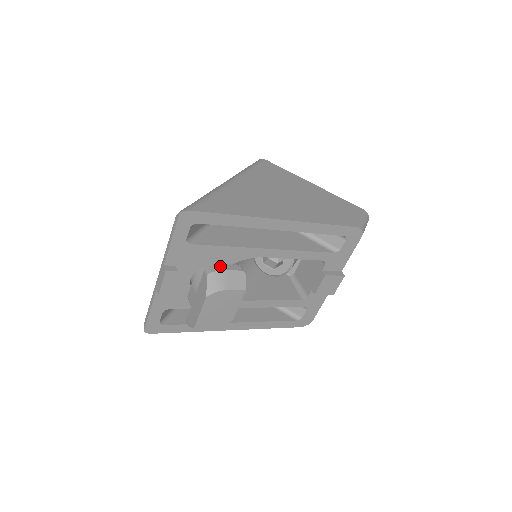
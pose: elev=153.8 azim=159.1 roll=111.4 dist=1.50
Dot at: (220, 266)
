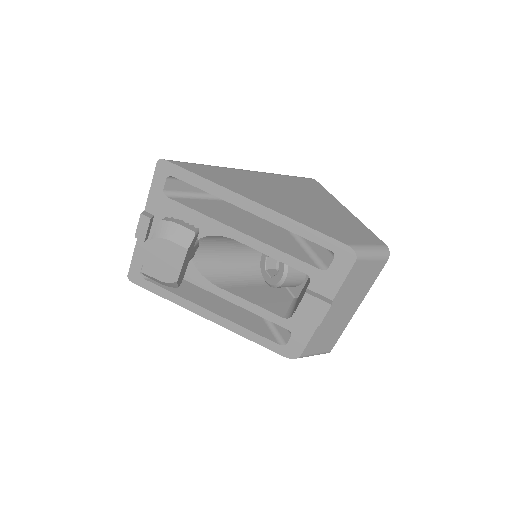
Dot at: (176, 220)
